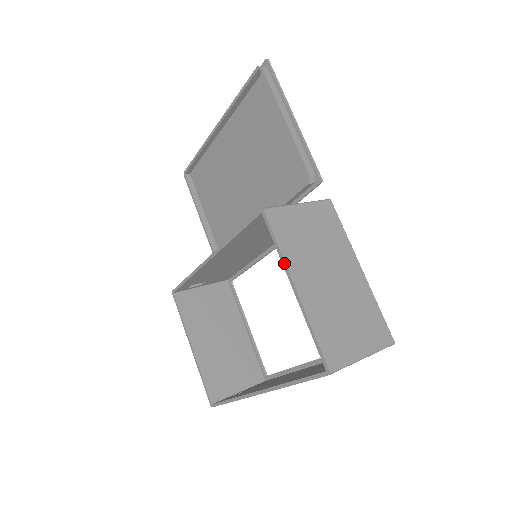
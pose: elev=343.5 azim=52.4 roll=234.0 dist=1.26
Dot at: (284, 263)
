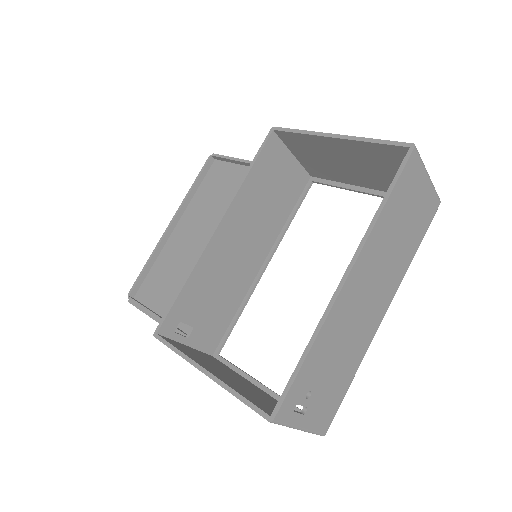
Dot at: (314, 132)
